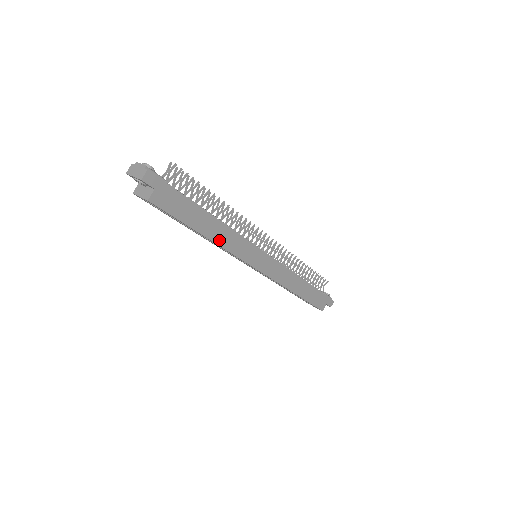
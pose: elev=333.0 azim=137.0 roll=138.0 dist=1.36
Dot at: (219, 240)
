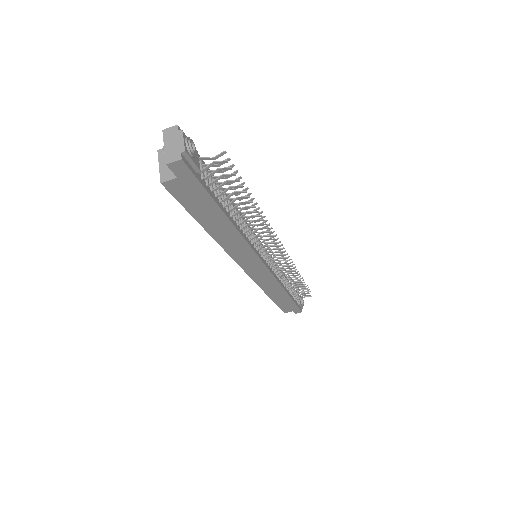
Dot at: (222, 240)
